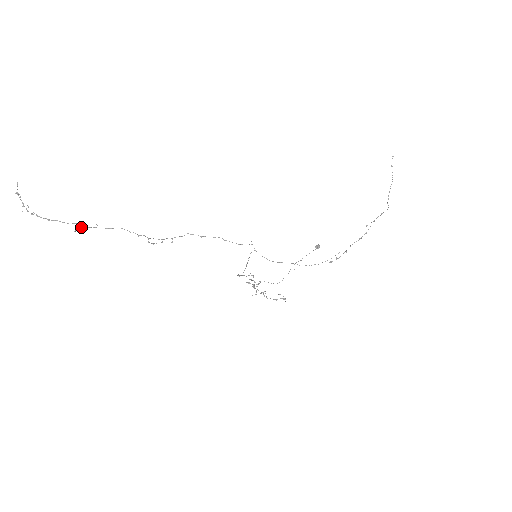
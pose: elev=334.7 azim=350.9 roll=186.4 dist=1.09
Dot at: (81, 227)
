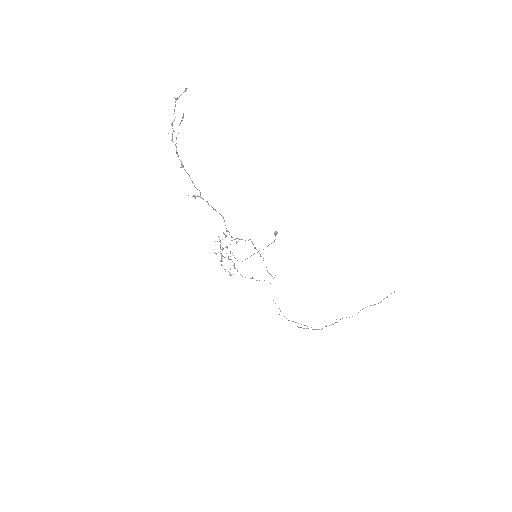
Dot at: occluded
